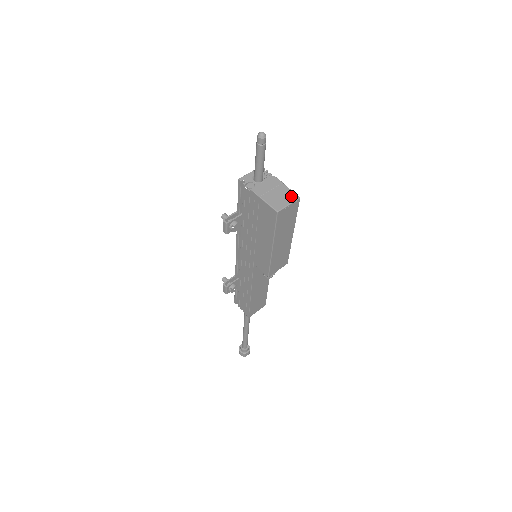
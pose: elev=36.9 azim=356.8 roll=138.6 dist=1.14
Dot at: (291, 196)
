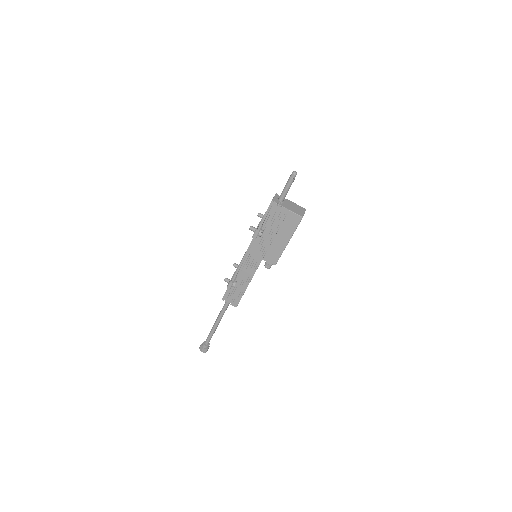
Dot at: (302, 209)
